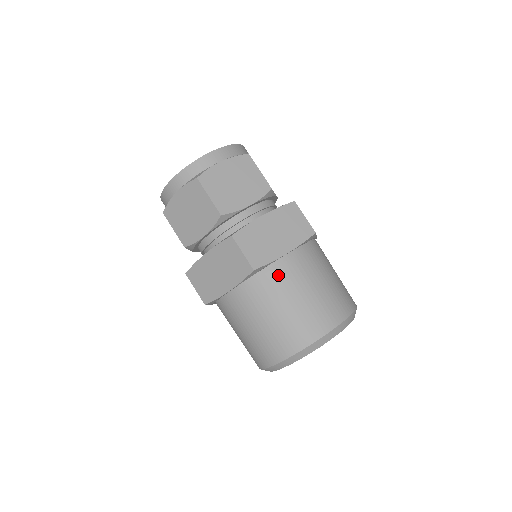
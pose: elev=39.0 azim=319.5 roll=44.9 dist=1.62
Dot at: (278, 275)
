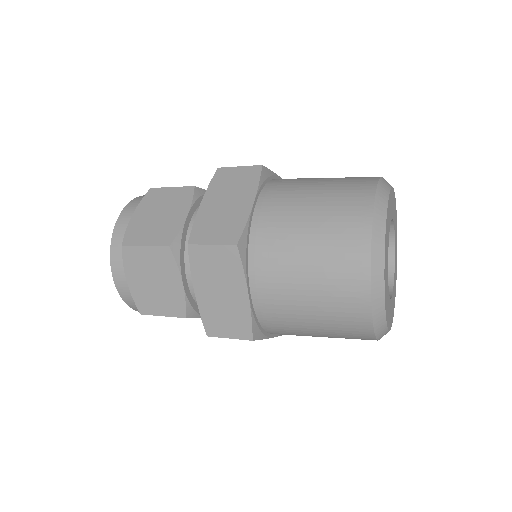
Dot at: (267, 227)
